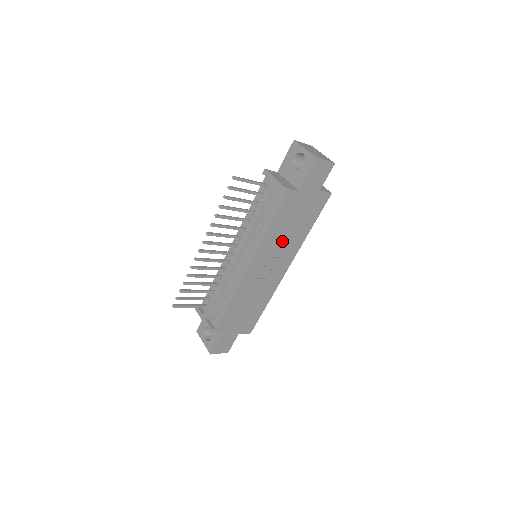
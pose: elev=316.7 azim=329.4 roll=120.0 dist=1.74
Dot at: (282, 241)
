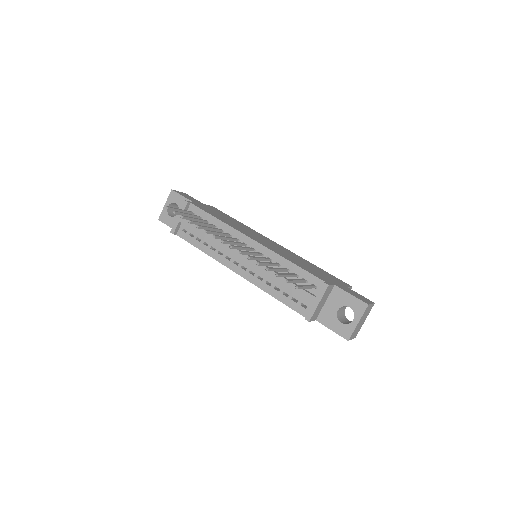
Dot at: occluded
